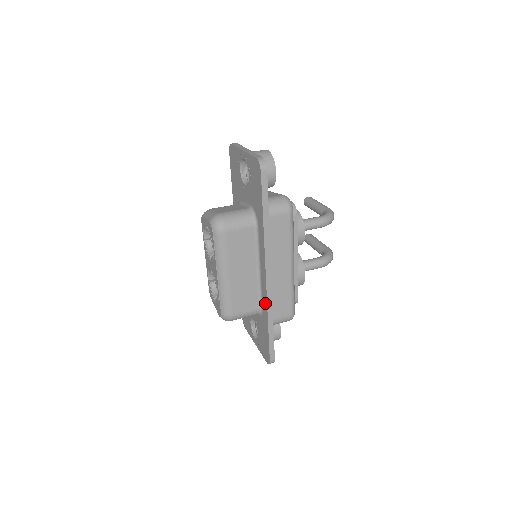
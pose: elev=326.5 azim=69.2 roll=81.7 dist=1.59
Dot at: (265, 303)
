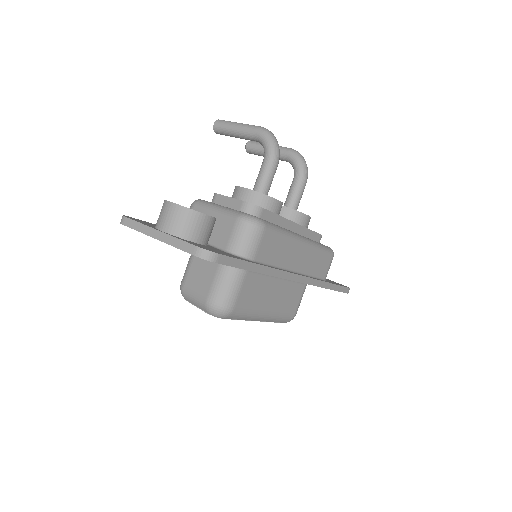
Dot at: occluded
